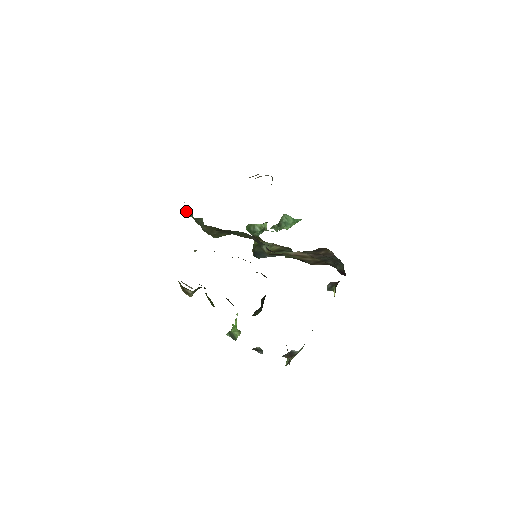
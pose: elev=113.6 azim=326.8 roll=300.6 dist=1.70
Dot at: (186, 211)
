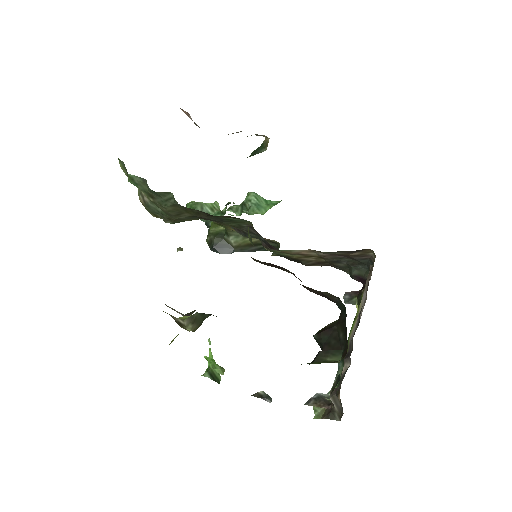
Dot at: (131, 178)
